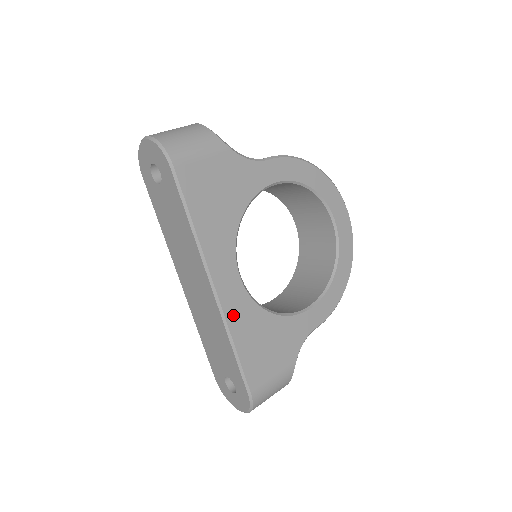
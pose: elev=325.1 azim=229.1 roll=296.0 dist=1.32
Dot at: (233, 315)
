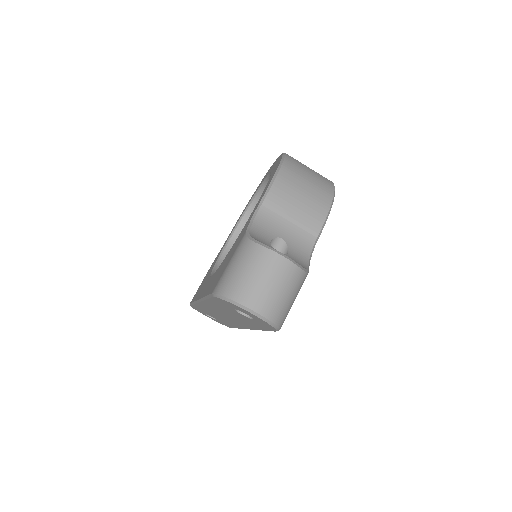
Dot at: occluded
